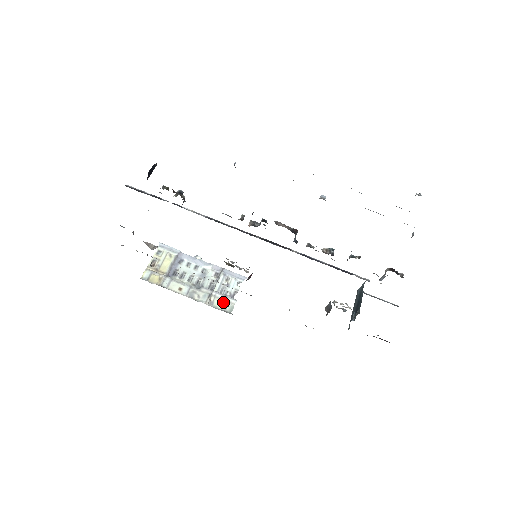
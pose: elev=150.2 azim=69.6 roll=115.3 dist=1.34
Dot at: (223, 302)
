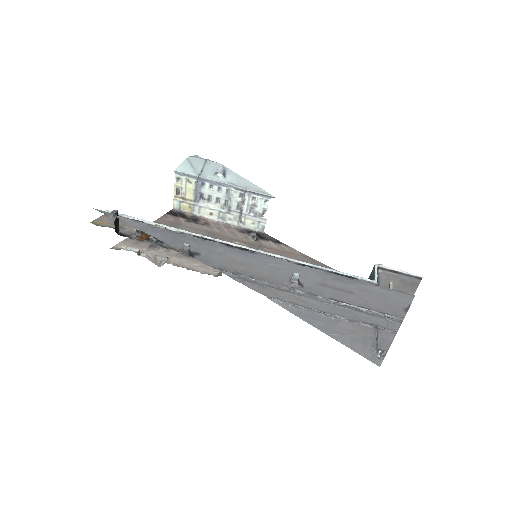
Dot at: (254, 222)
